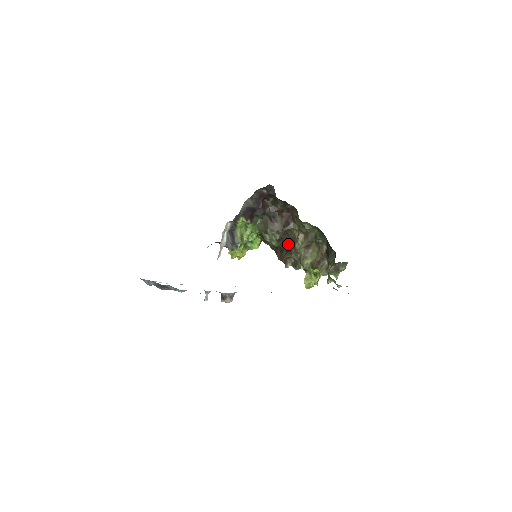
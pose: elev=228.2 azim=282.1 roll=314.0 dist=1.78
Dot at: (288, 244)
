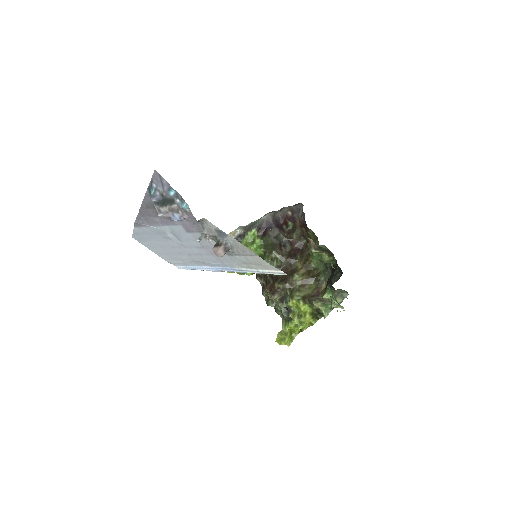
Dot at: occluded
